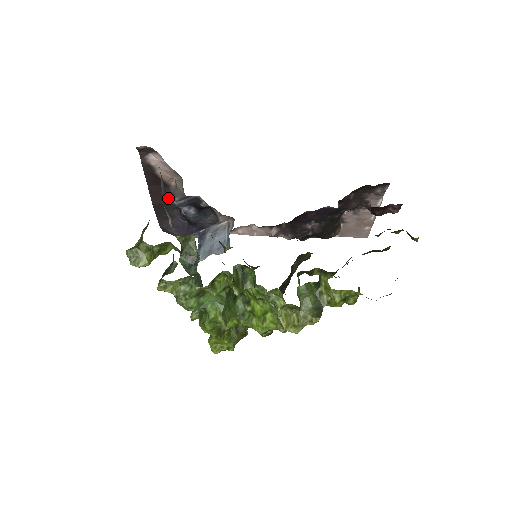
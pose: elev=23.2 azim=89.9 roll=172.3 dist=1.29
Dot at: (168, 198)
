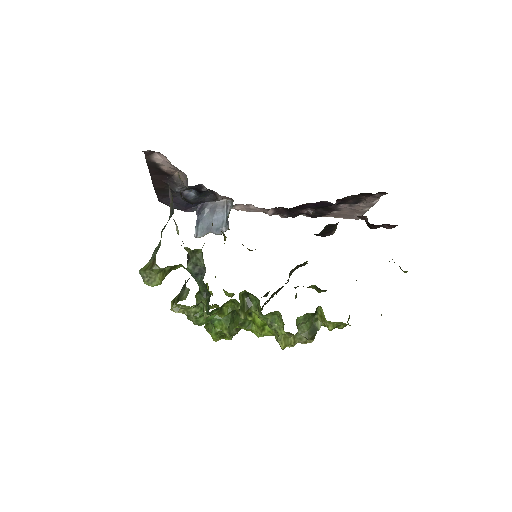
Dot at: (170, 185)
